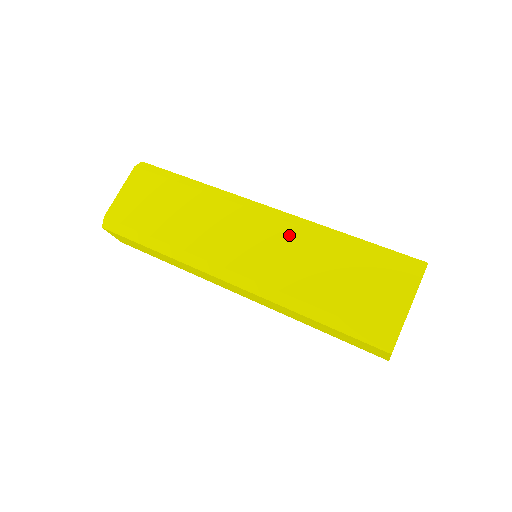
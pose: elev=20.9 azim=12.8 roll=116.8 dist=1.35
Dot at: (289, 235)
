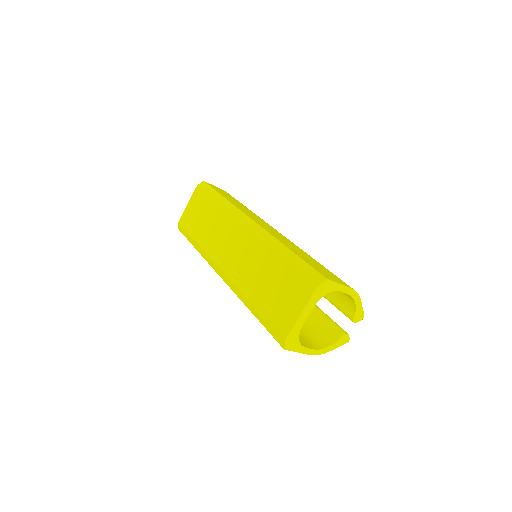
Dot at: (253, 245)
